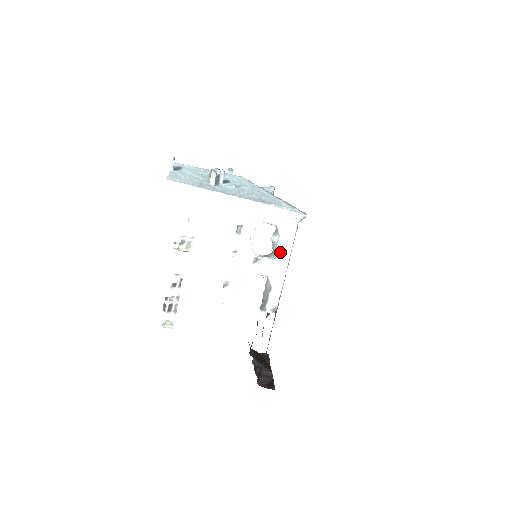
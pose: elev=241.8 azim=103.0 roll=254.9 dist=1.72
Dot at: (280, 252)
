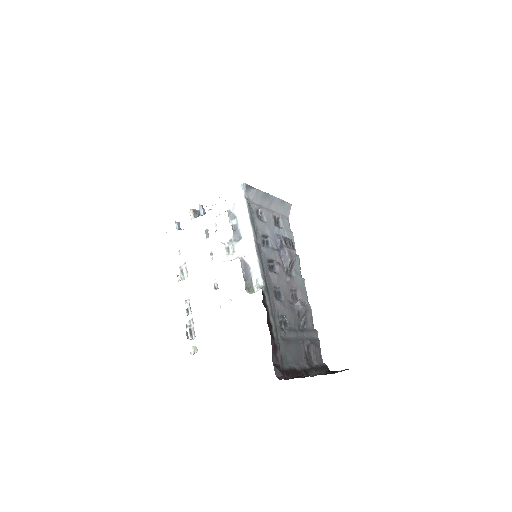
Dot at: (242, 230)
